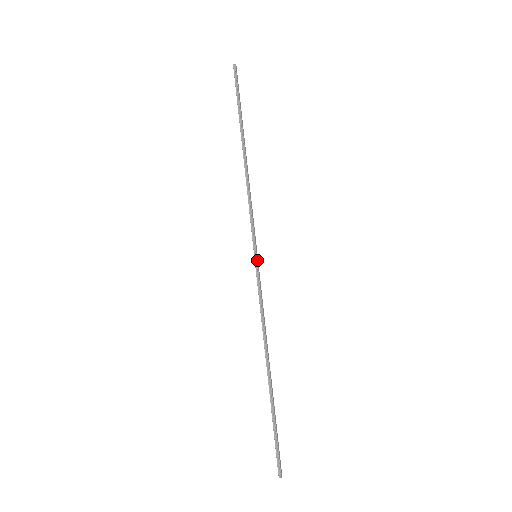
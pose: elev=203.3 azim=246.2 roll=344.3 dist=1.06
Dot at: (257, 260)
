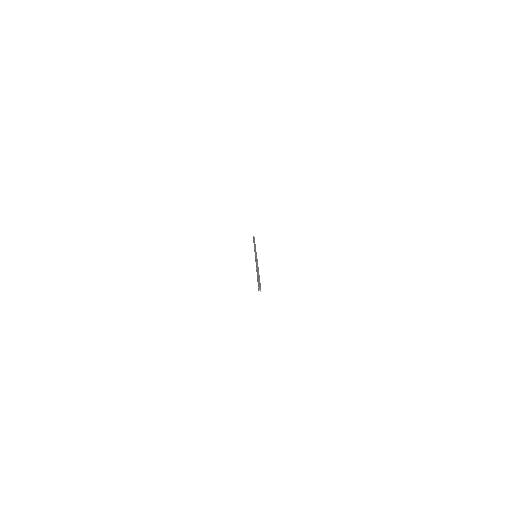
Dot at: occluded
